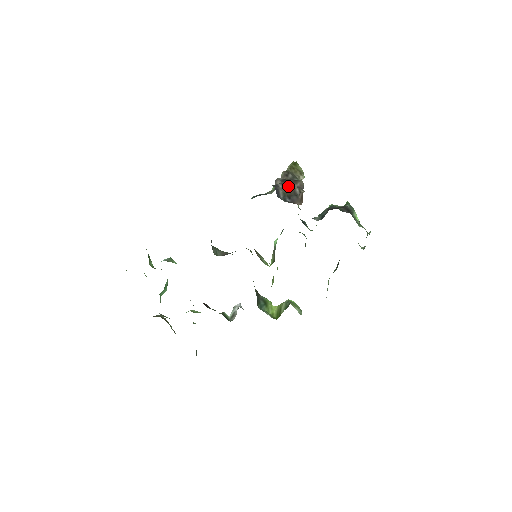
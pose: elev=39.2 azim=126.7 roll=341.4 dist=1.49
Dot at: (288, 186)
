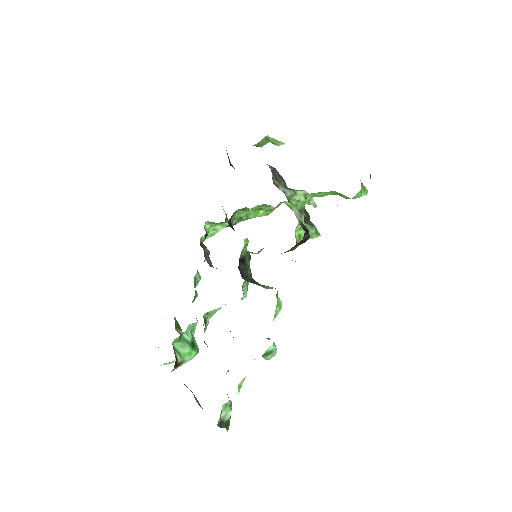
Dot at: occluded
